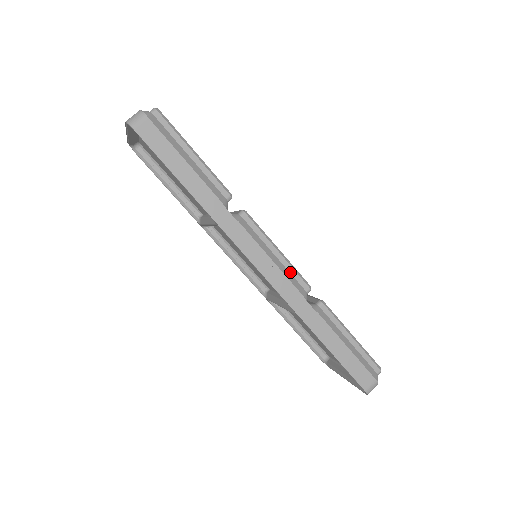
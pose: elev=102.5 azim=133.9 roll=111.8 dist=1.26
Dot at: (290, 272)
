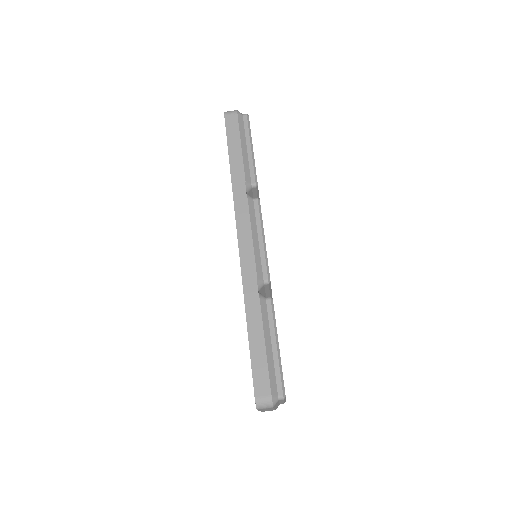
Dot at: (261, 258)
